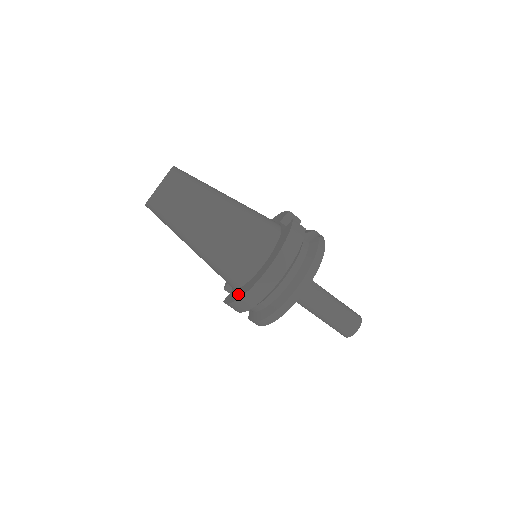
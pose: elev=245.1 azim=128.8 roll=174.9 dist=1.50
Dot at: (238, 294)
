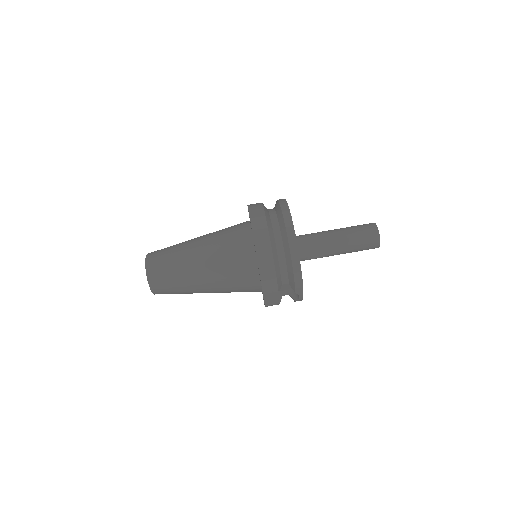
Dot at: occluded
